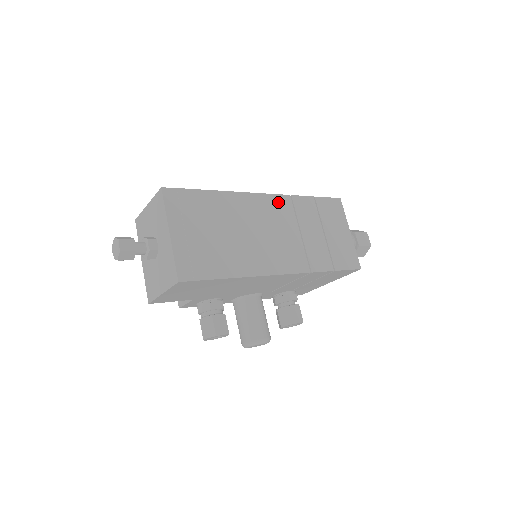
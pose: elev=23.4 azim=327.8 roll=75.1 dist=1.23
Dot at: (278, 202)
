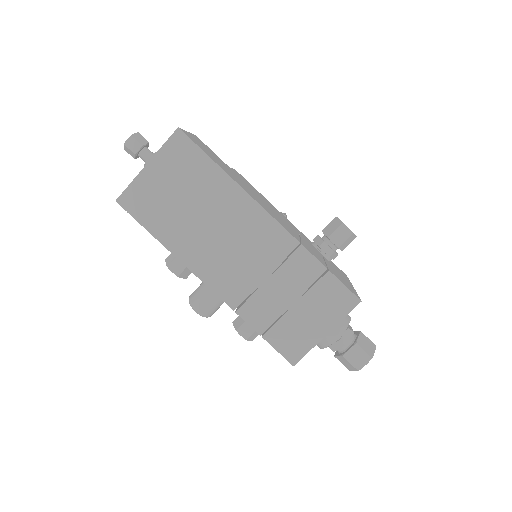
Dot at: (278, 236)
